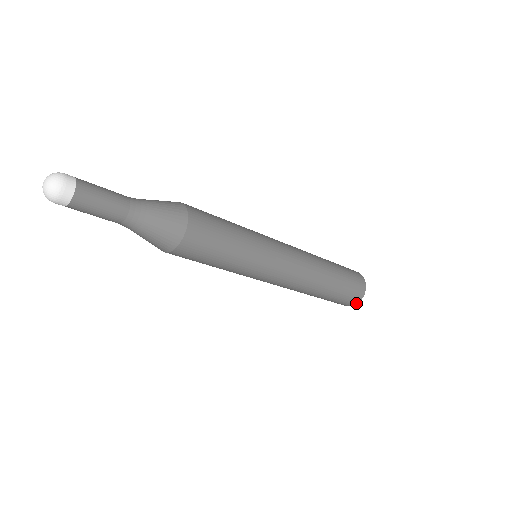
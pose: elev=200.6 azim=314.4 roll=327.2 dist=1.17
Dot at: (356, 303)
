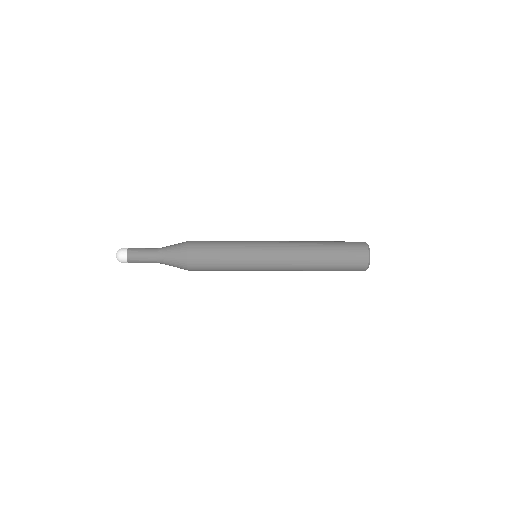
Dot at: occluded
